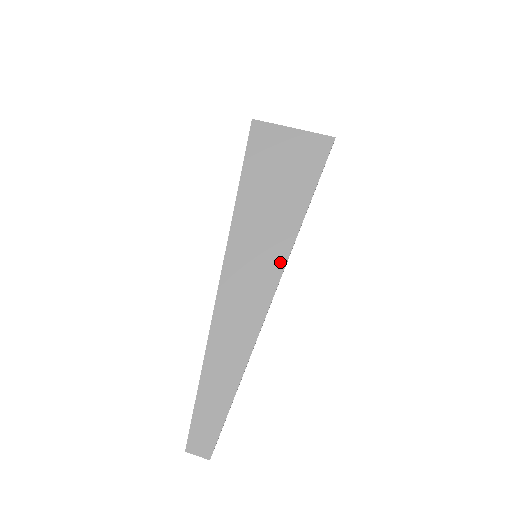
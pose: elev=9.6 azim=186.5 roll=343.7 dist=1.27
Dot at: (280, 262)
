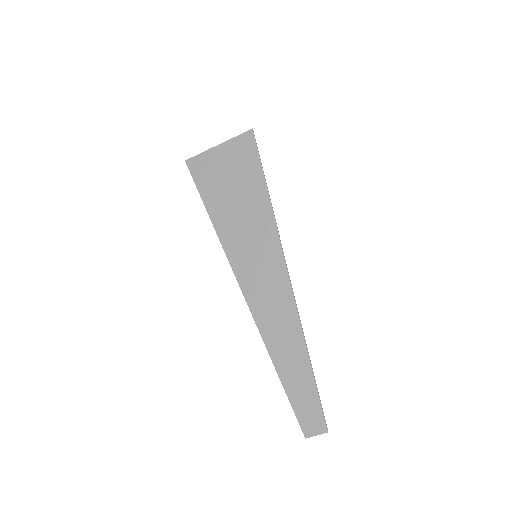
Dot at: (276, 247)
